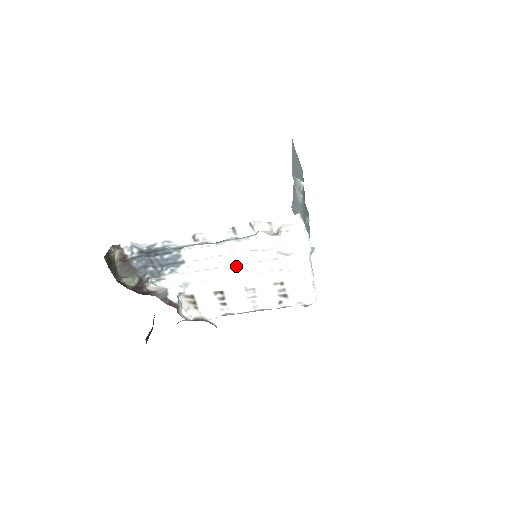
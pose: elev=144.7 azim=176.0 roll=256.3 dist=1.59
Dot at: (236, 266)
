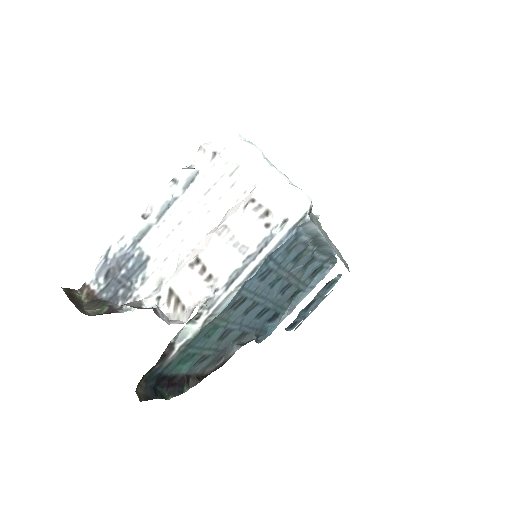
Dot at: (200, 223)
